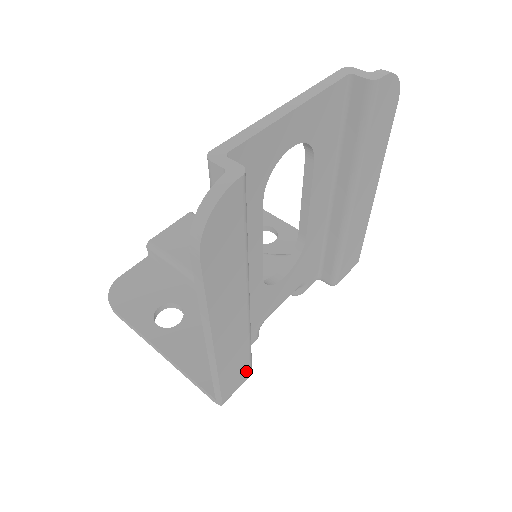
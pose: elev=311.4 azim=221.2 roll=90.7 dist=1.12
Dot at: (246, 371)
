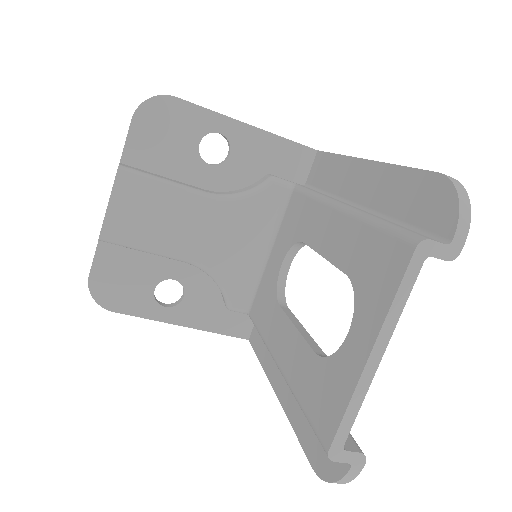
Dot at: occluded
